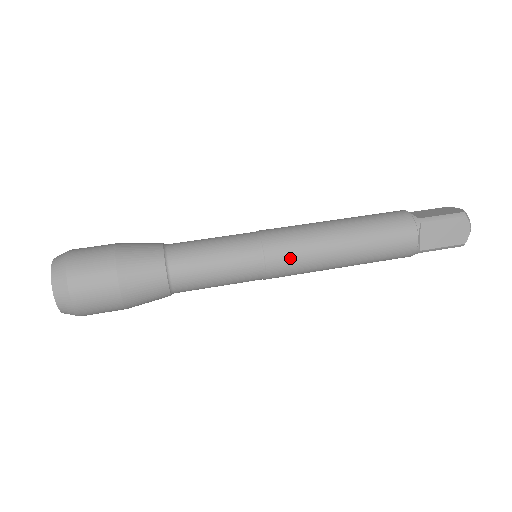
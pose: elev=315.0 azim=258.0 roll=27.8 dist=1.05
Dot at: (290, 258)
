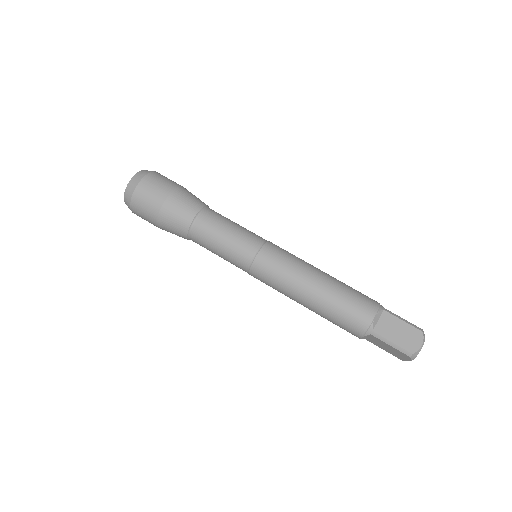
Dot at: (266, 283)
